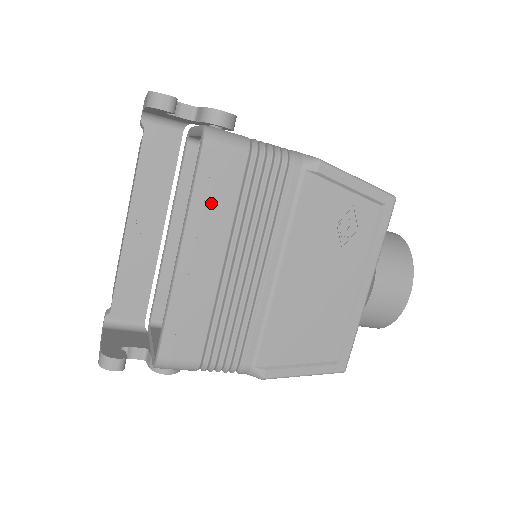
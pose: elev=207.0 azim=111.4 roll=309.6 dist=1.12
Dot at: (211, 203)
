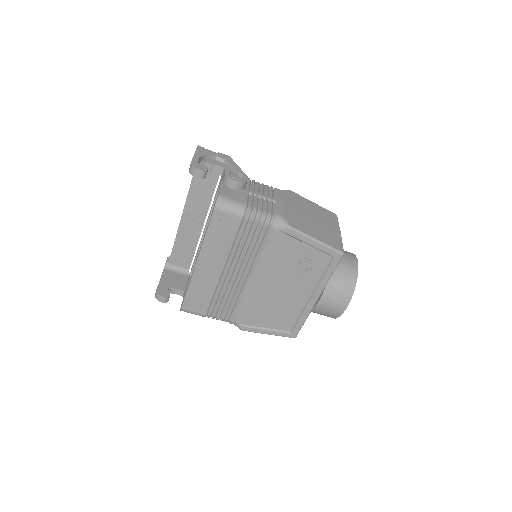
Dot at: (217, 240)
